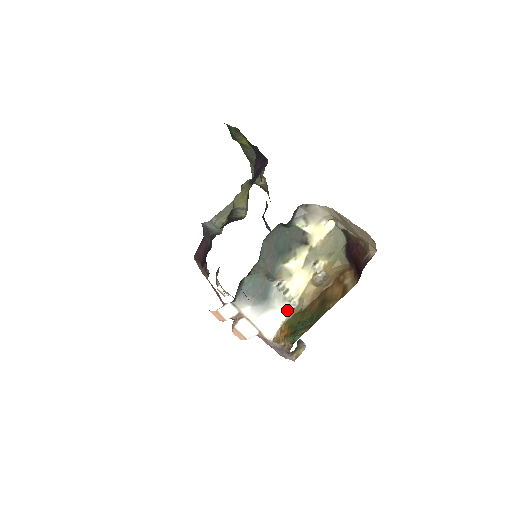
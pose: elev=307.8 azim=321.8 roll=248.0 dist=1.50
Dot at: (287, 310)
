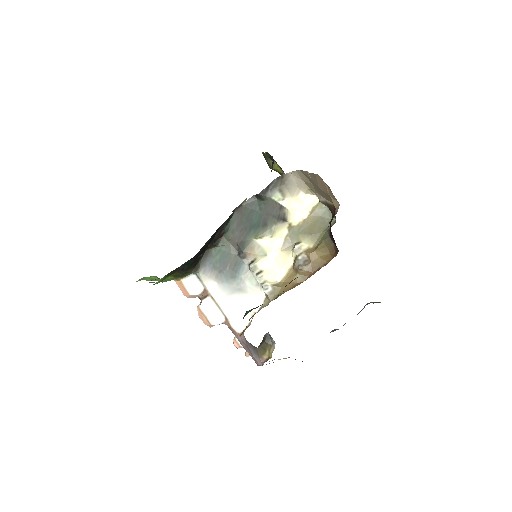
Dot at: (262, 299)
